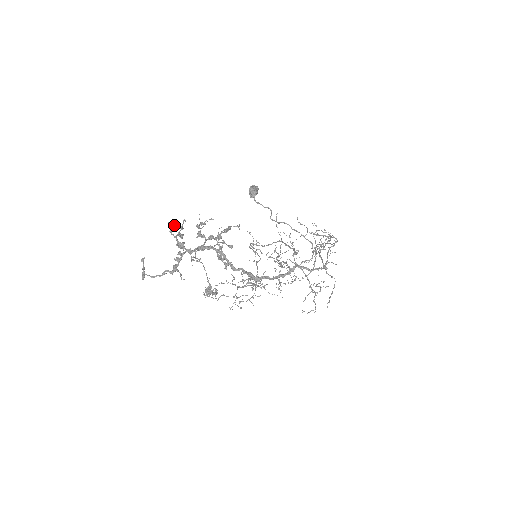
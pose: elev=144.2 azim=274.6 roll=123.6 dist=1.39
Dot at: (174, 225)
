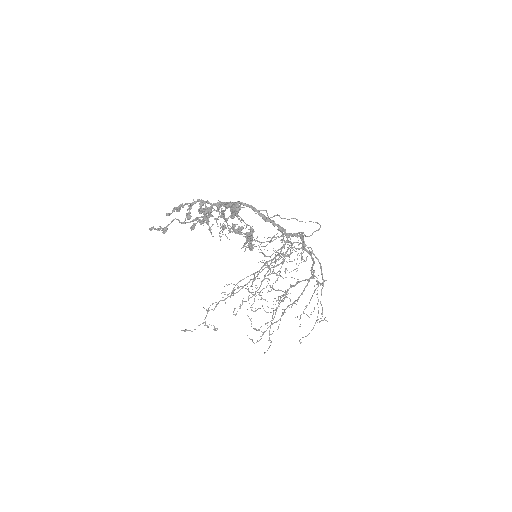
Dot at: occluded
